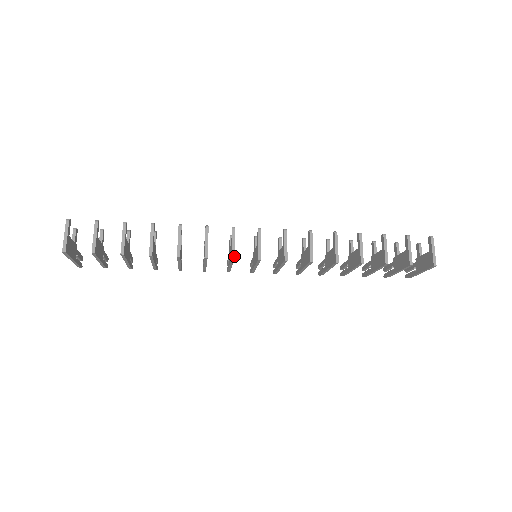
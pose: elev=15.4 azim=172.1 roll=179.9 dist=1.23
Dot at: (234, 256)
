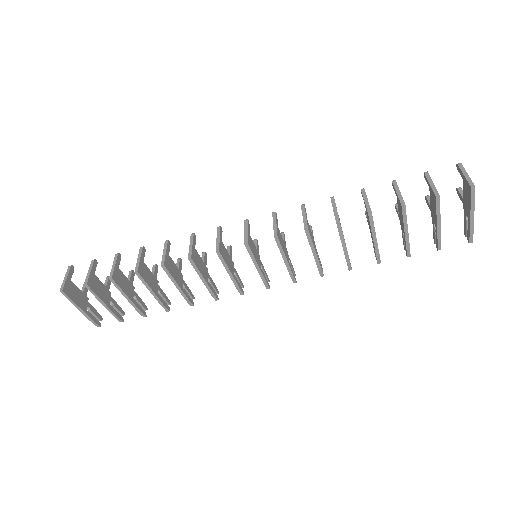
Dot at: (218, 249)
